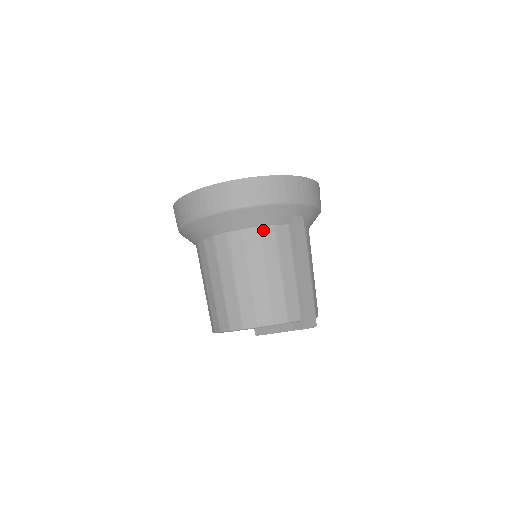
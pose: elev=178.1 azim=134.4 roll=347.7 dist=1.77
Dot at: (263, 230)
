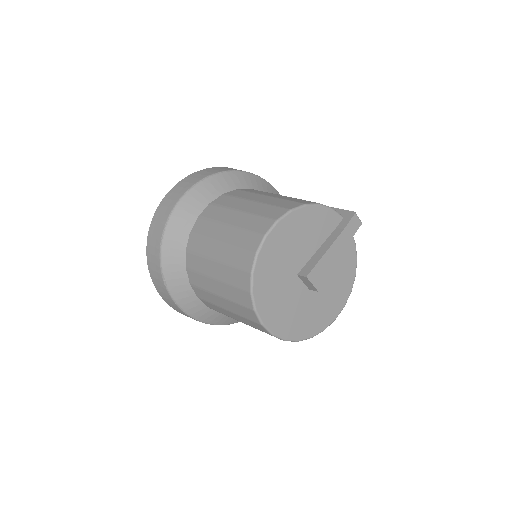
Dot at: occluded
